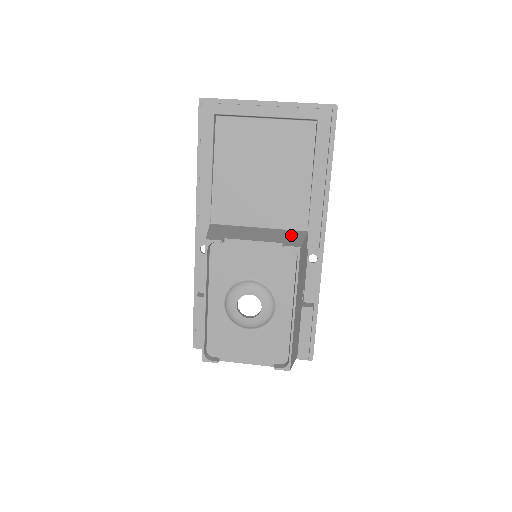
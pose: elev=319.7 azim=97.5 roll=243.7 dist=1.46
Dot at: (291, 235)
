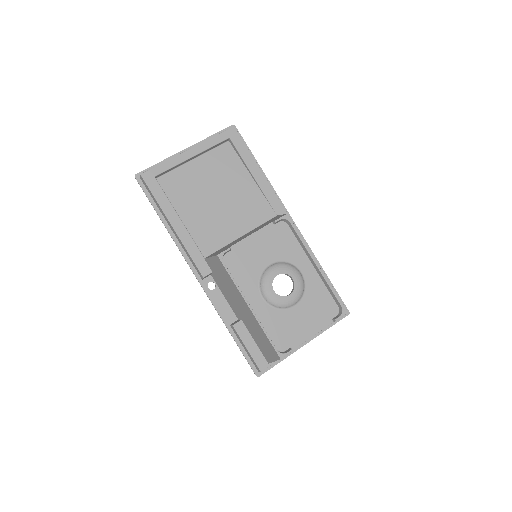
Dot at: occluded
